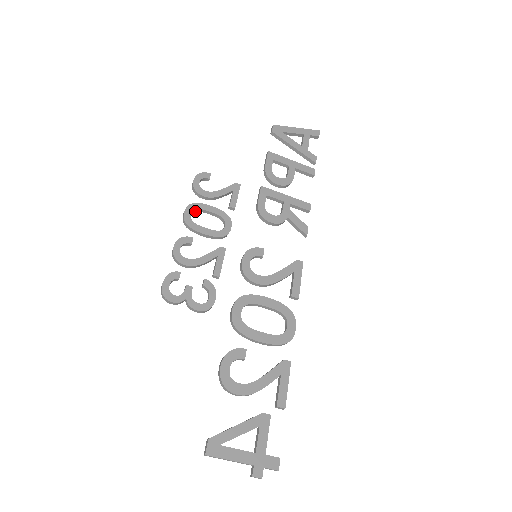
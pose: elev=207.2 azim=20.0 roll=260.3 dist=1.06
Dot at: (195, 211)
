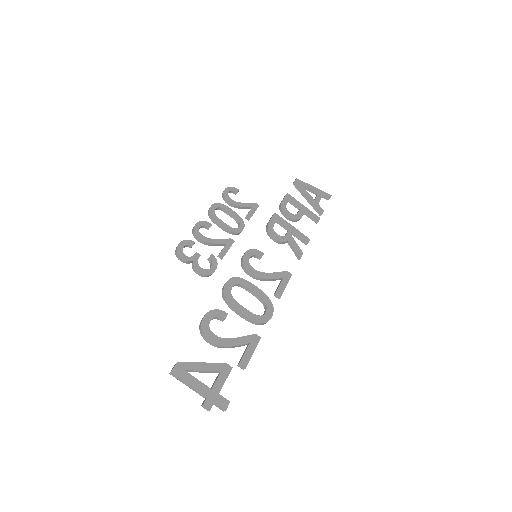
Dot at: (219, 209)
